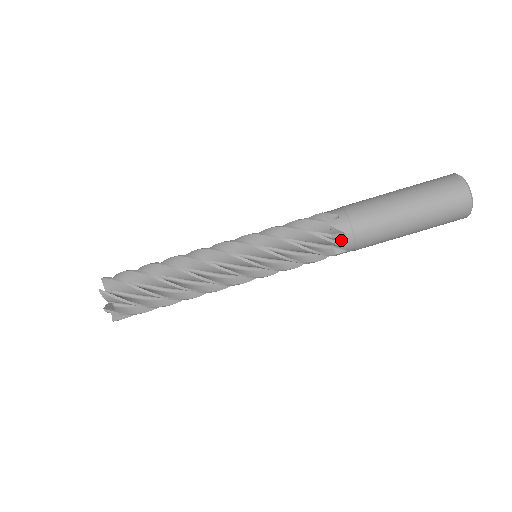
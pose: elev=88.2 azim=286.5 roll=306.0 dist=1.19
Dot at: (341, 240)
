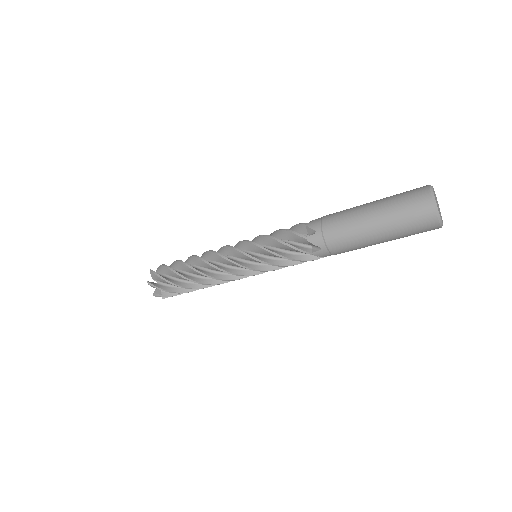
Dot at: occluded
